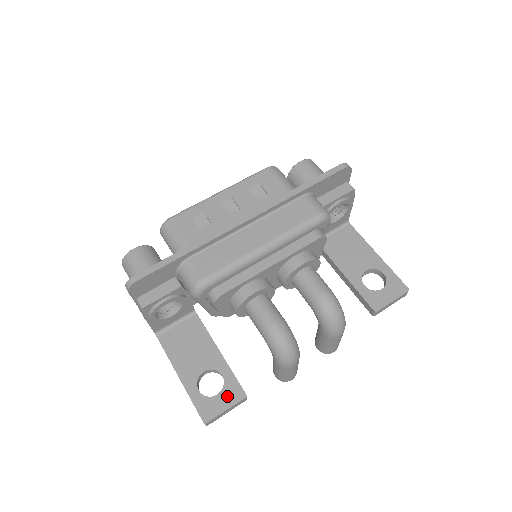
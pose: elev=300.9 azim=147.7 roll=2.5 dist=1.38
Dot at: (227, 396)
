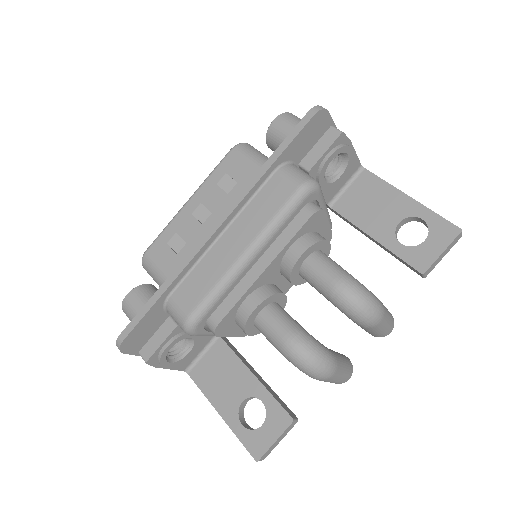
Dot at: (273, 425)
